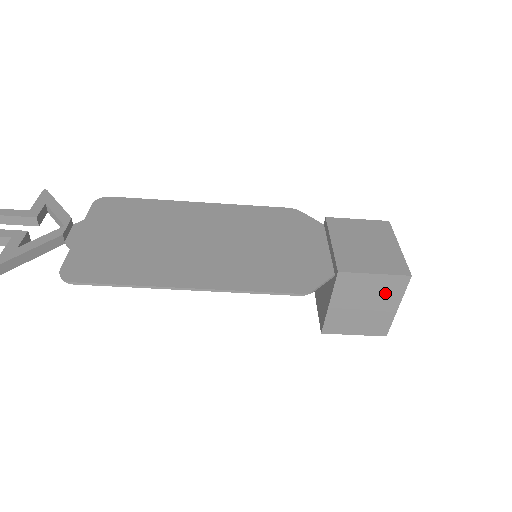
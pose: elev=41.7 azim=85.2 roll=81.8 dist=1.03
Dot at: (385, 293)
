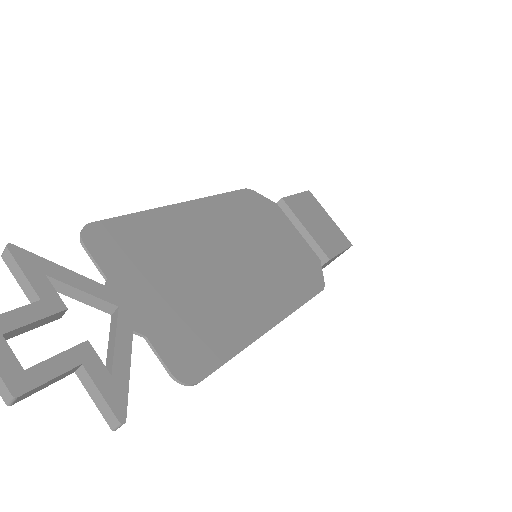
Dot at: occluded
